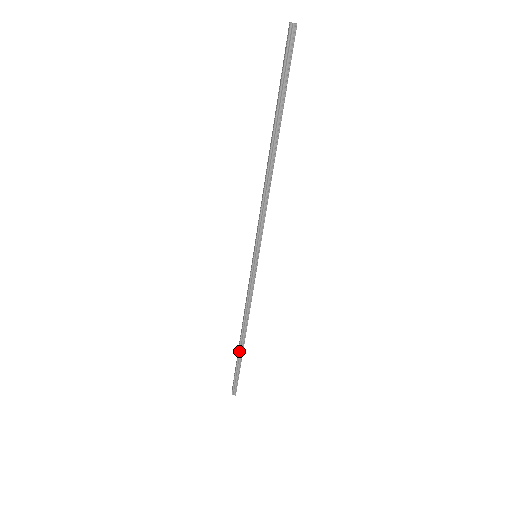
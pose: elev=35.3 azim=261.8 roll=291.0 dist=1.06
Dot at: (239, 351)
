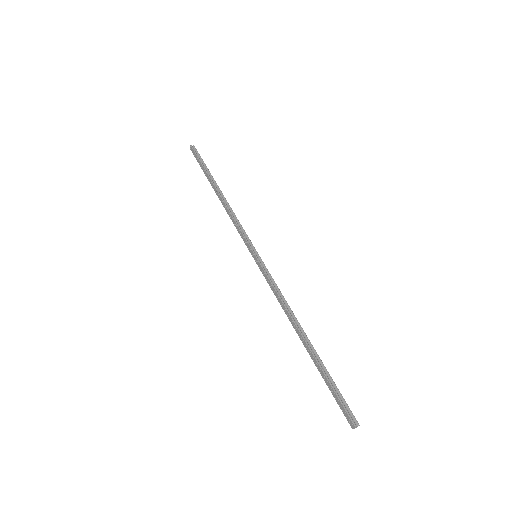
Dot at: (211, 184)
